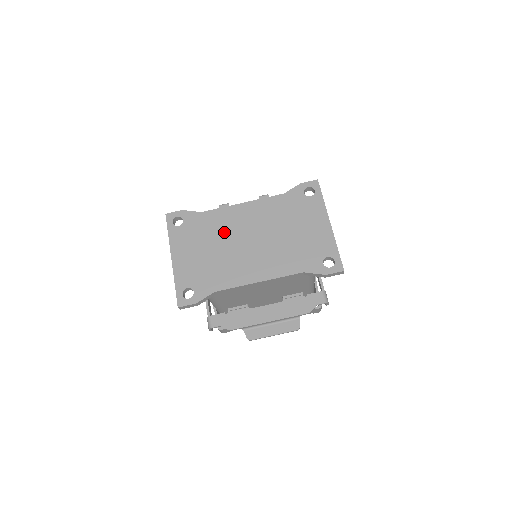
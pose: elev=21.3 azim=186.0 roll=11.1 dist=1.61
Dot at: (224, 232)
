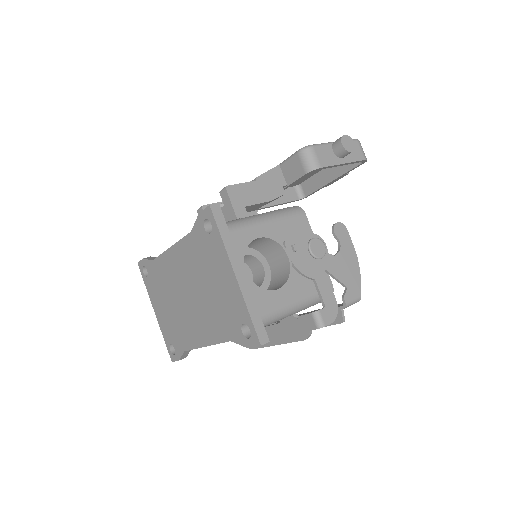
Dot at: (170, 285)
